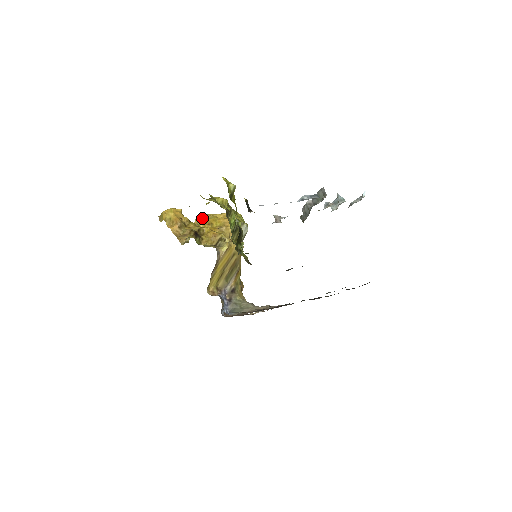
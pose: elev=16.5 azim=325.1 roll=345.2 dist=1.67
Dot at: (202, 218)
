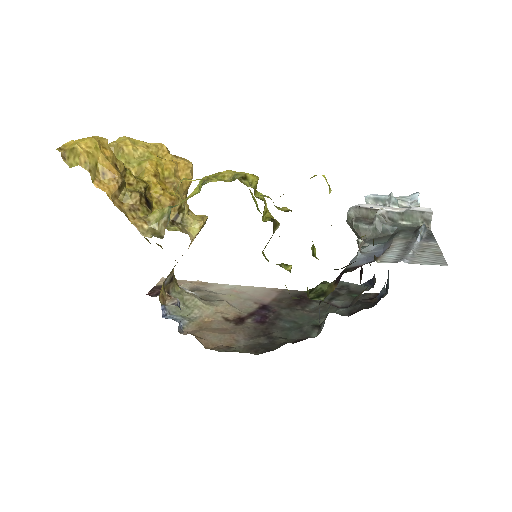
Dot at: (126, 150)
